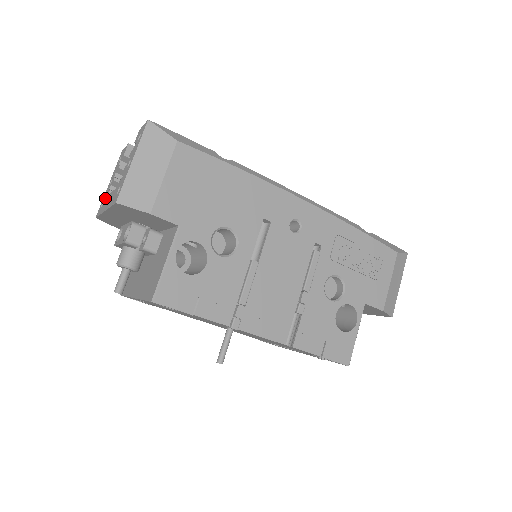
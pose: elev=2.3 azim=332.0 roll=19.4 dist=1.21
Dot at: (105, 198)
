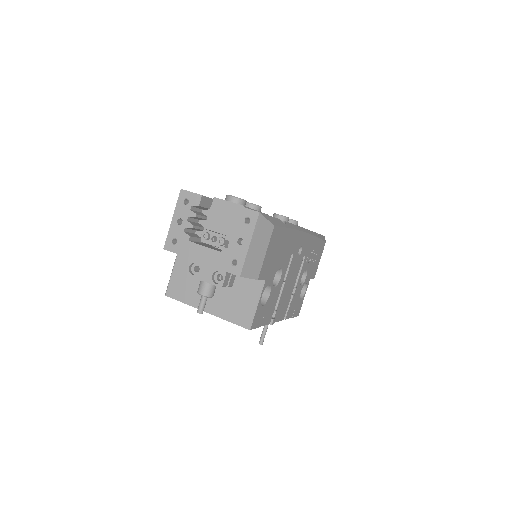
Dot at: (181, 239)
